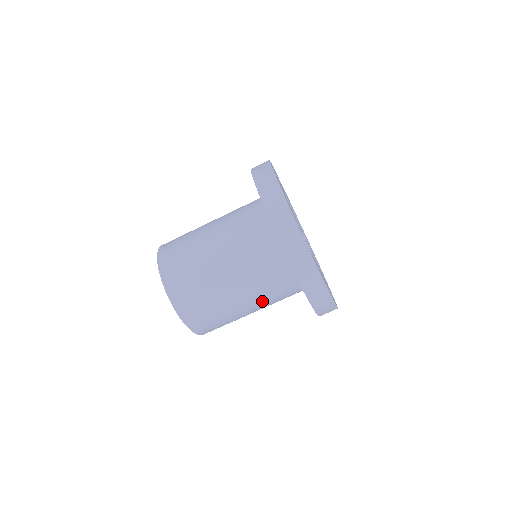
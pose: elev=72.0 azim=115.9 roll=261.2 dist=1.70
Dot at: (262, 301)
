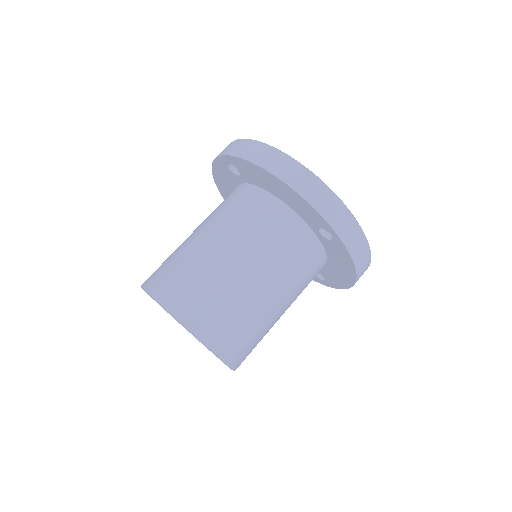
Dot at: (243, 239)
